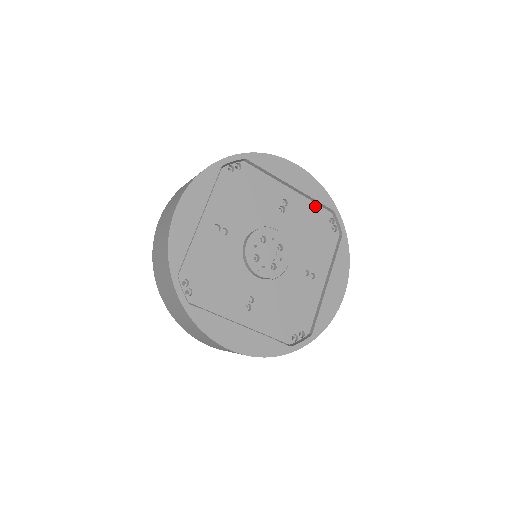
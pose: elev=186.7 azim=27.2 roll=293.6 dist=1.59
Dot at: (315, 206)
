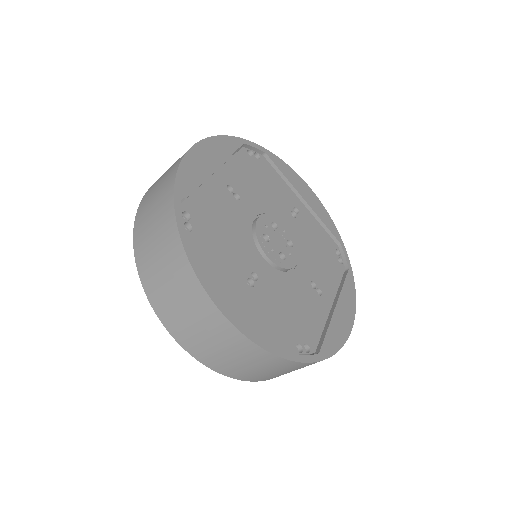
Dot at: (323, 231)
